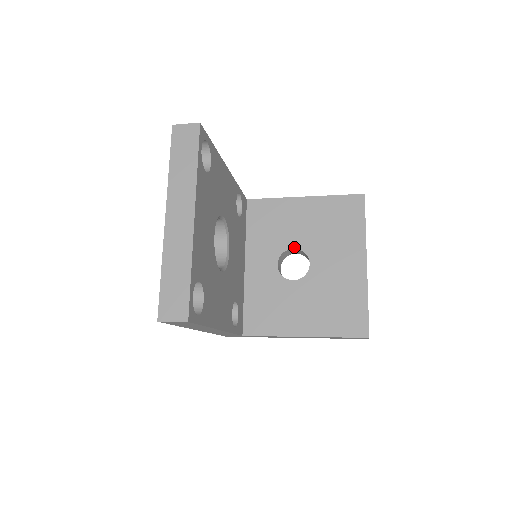
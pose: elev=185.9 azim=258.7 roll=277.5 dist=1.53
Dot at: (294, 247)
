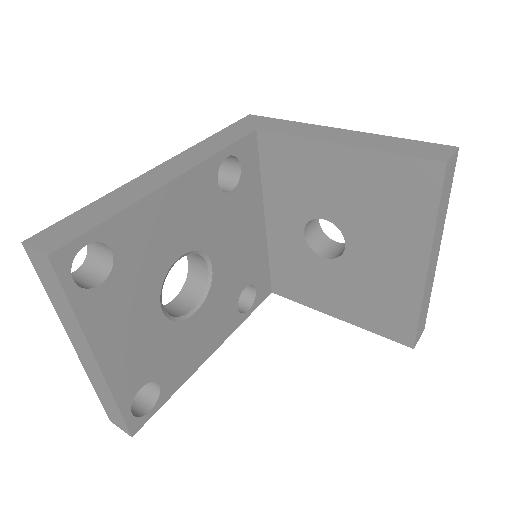
Dot at: (325, 218)
